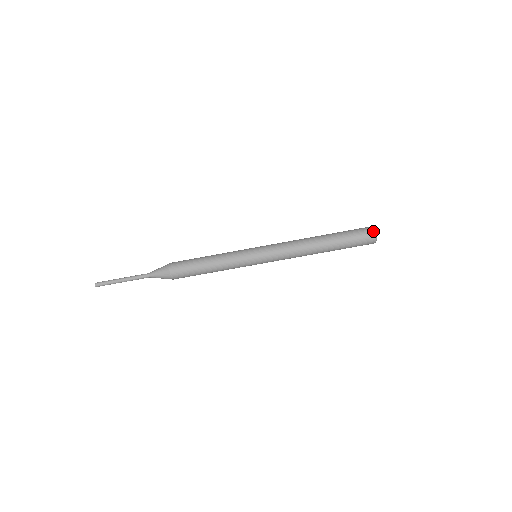
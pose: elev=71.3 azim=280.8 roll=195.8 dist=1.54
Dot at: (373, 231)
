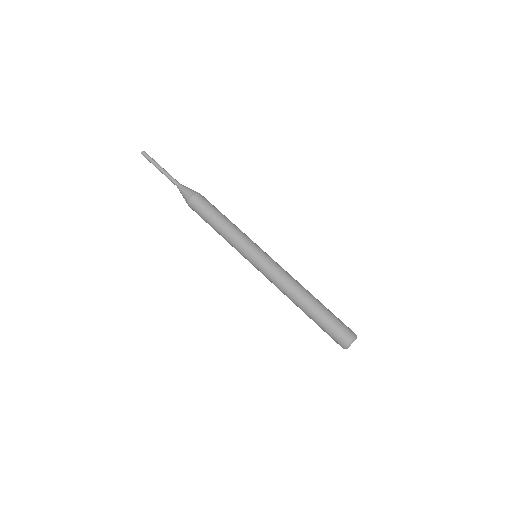
Dot at: (356, 335)
